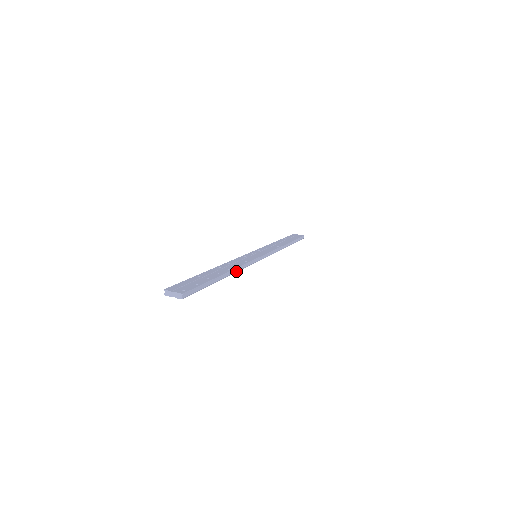
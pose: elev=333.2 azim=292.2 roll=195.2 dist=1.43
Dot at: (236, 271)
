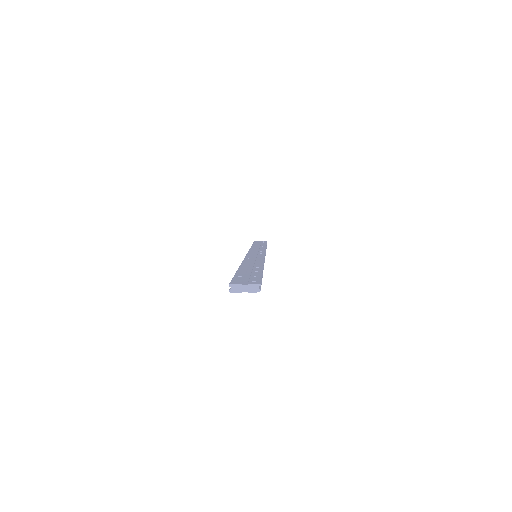
Dot at: (263, 266)
